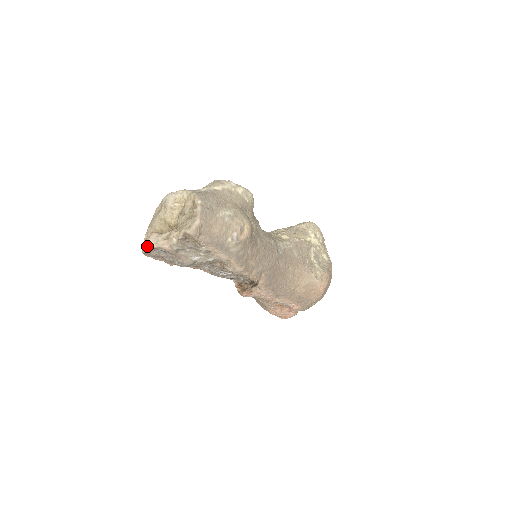
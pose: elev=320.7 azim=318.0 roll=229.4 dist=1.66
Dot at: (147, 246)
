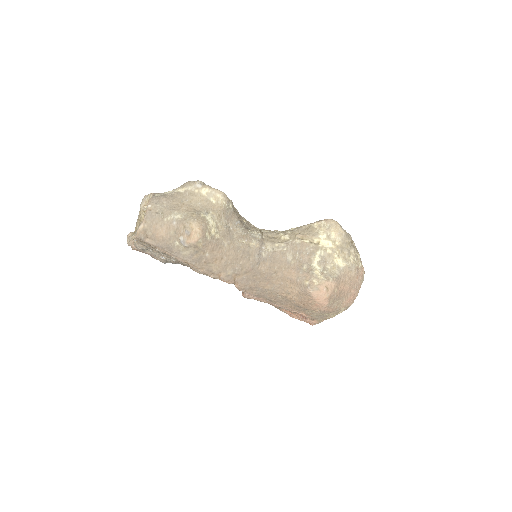
Dot at: occluded
